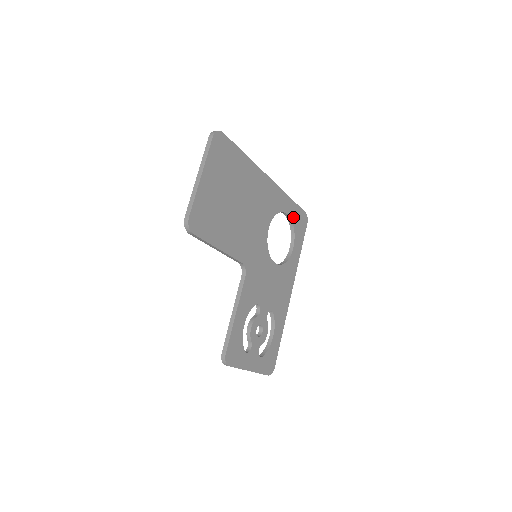
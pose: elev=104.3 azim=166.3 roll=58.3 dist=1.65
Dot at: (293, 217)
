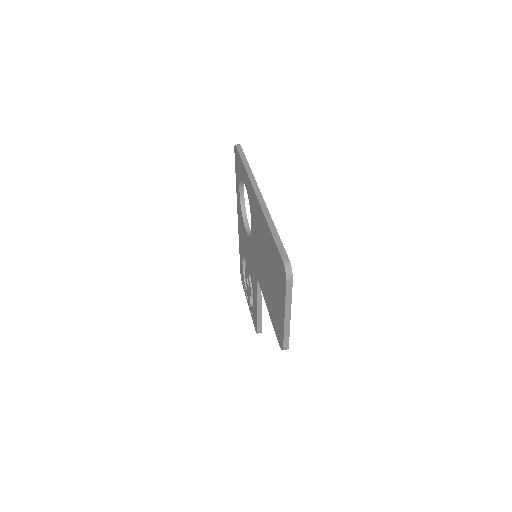
Dot at: occluded
